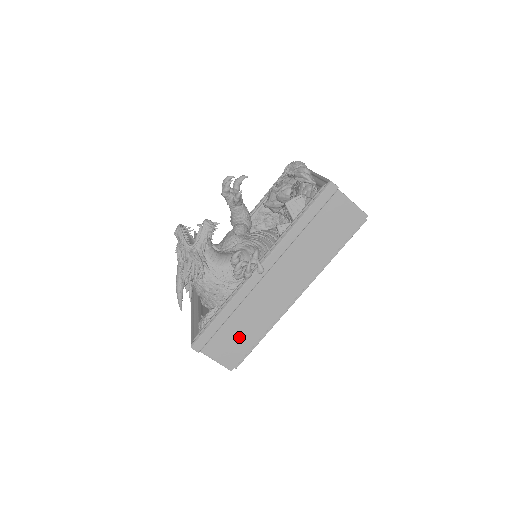
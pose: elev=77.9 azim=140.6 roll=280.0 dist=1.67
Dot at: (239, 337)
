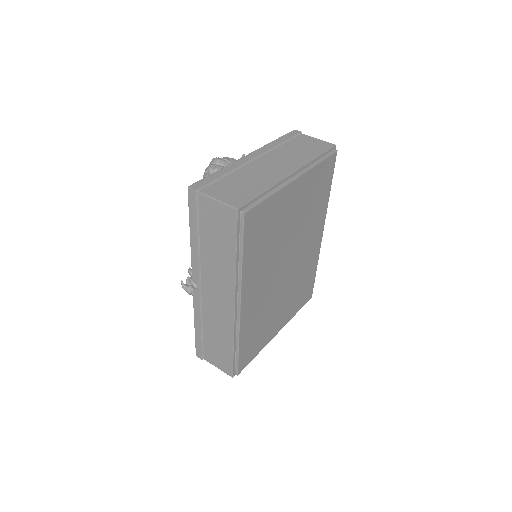
Dot at: (219, 347)
